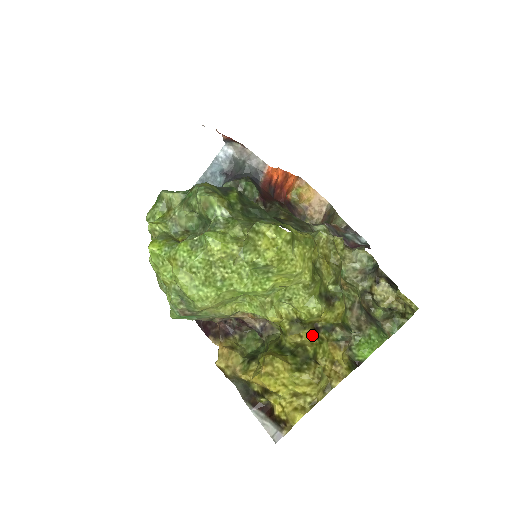
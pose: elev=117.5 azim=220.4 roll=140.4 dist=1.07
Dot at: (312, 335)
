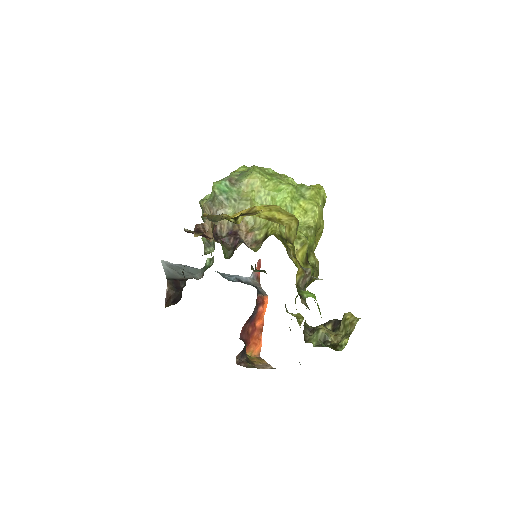
Dot at: occluded
